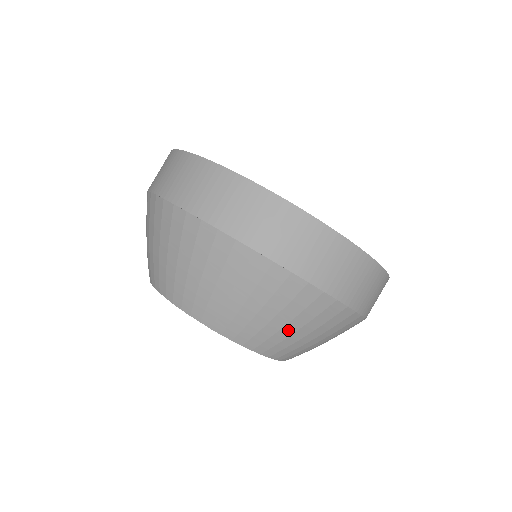
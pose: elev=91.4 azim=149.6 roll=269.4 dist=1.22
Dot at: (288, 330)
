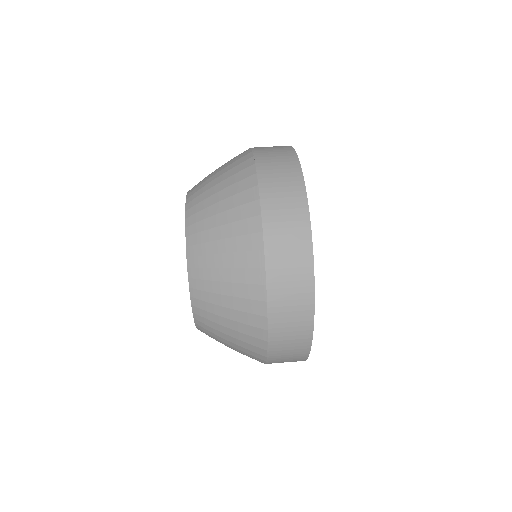
Dot at: (217, 233)
